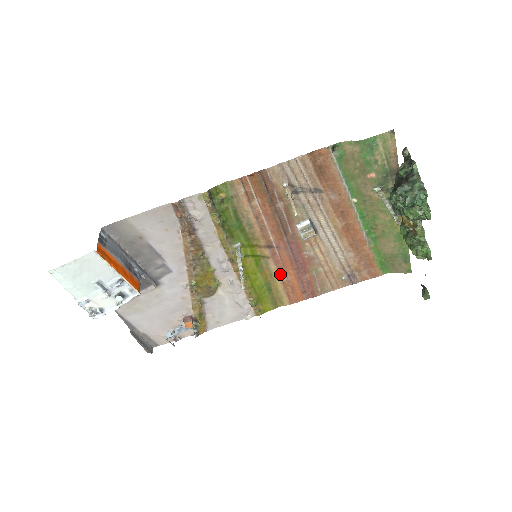
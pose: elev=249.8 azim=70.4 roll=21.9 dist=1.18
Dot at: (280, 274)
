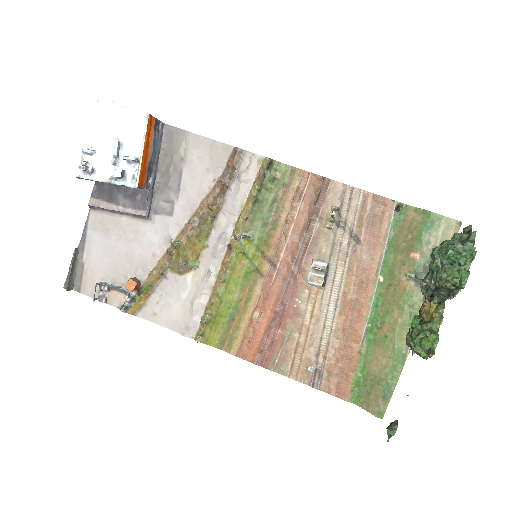
Dot at: (257, 306)
